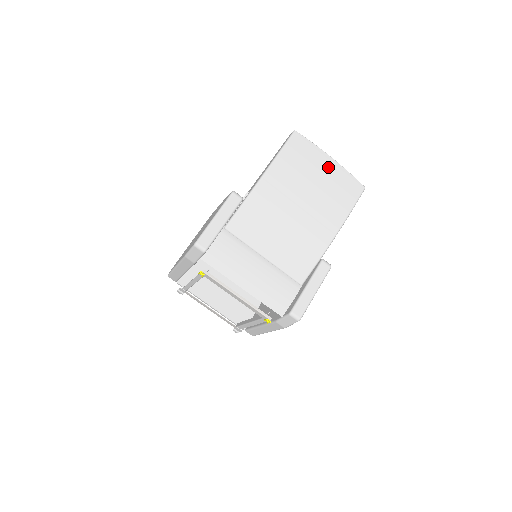
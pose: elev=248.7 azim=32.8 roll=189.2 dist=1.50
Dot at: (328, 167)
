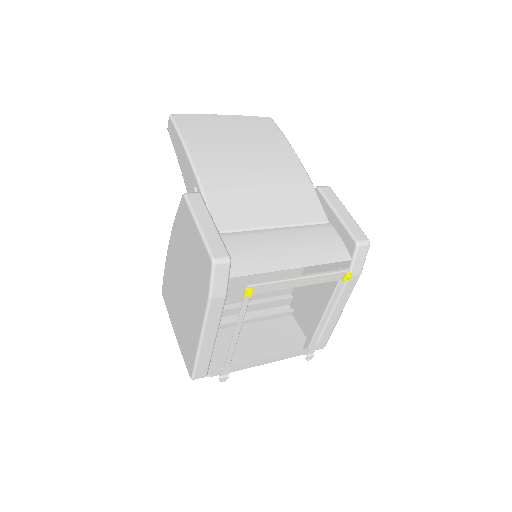
Dot at: (229, 122)
